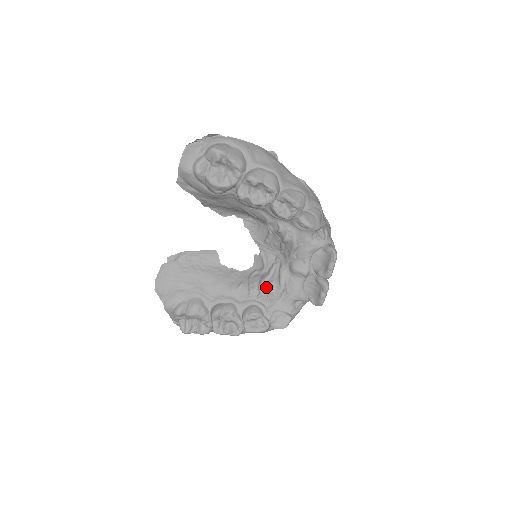
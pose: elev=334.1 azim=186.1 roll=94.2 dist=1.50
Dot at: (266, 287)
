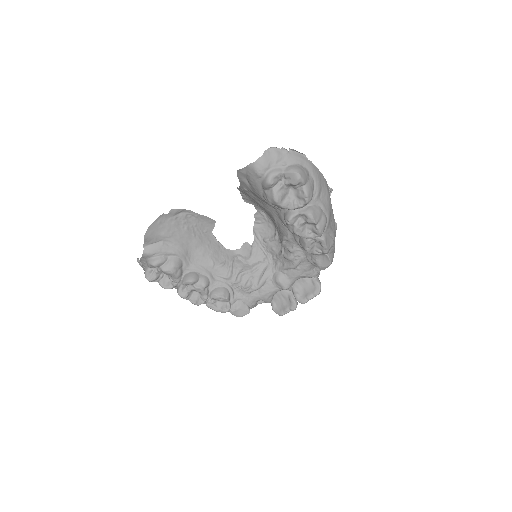
Dot at: (244, 279)
